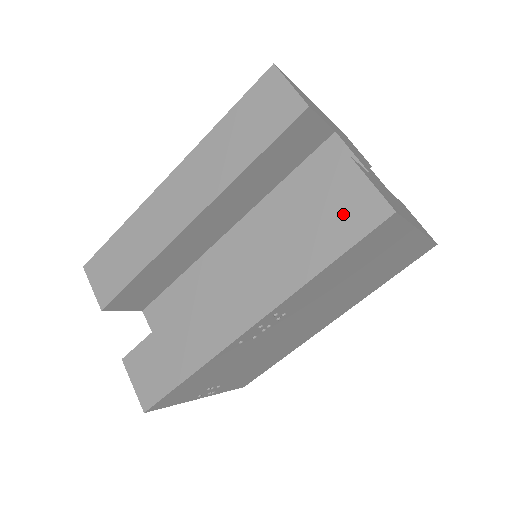
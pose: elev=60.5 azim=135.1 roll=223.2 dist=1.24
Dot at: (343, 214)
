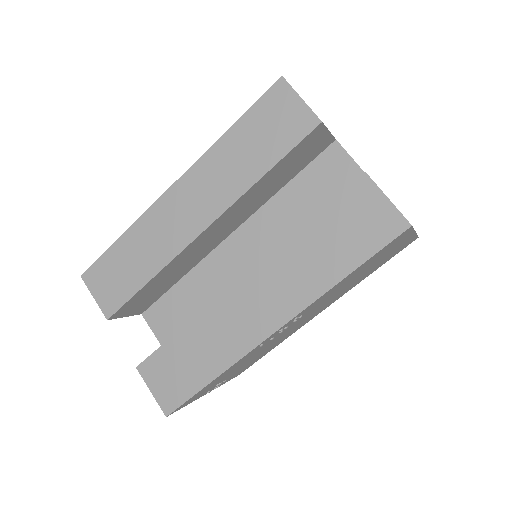
Dot at: (361, 227)
